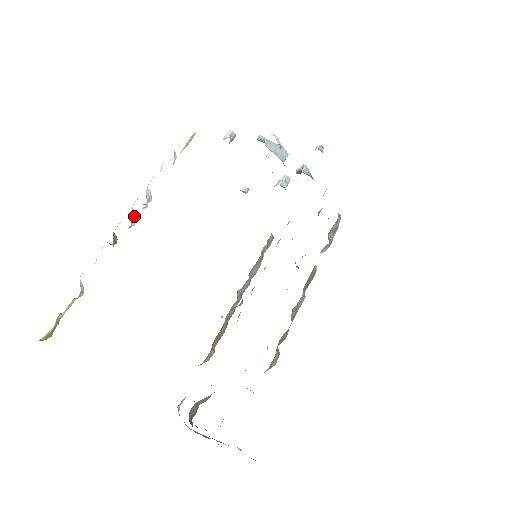
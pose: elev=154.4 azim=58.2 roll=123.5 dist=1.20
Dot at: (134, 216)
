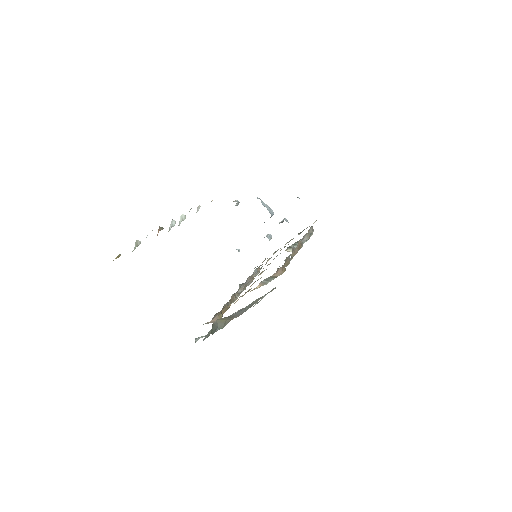
Dot at: (174, 223)
